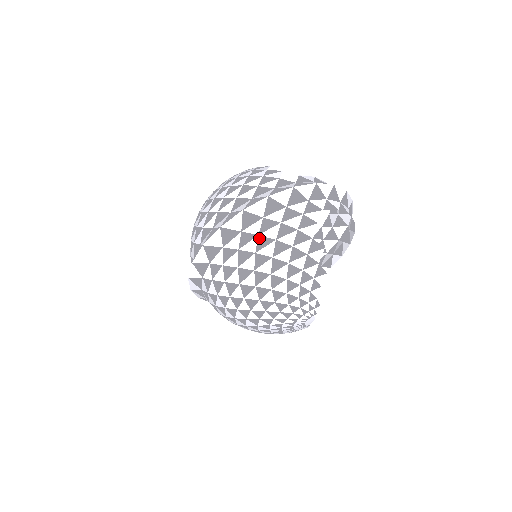
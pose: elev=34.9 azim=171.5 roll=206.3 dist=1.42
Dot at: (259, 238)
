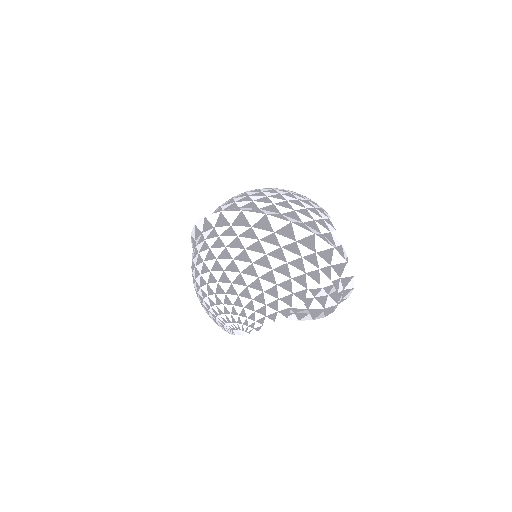
Dot at: (279, 249)
